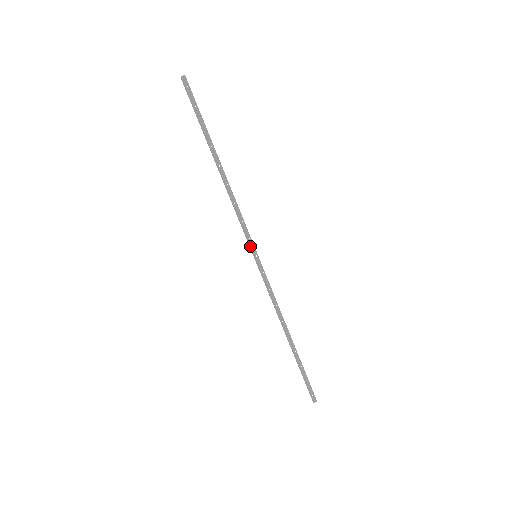
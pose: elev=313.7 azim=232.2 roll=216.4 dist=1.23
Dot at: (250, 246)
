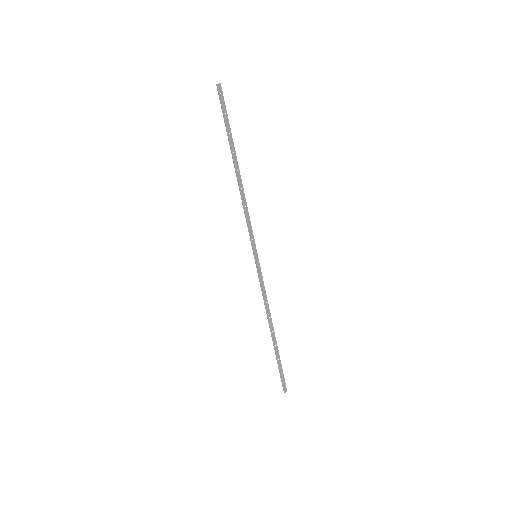
Dot at: (252, 246)
